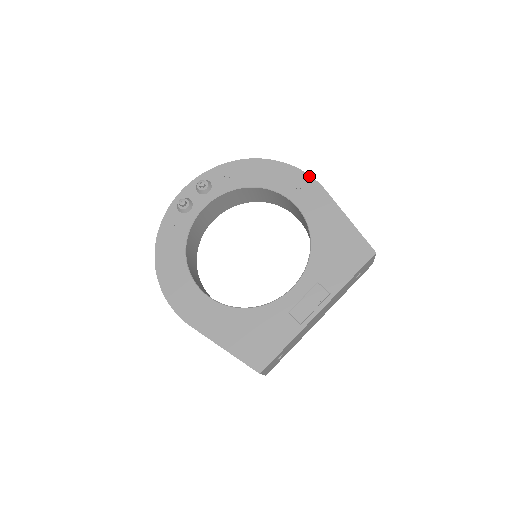
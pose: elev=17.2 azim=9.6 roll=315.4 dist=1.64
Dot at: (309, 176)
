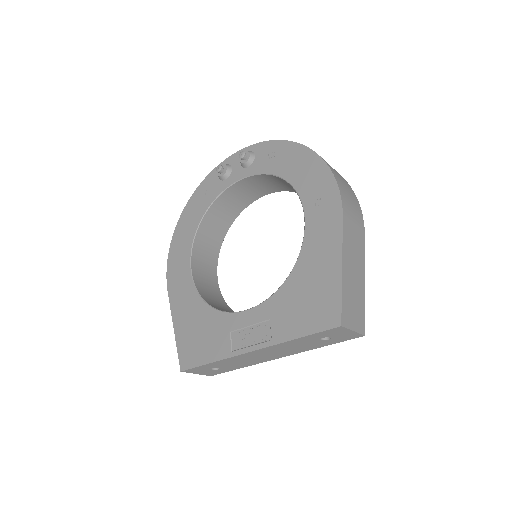
Dot at: (338, 191)
